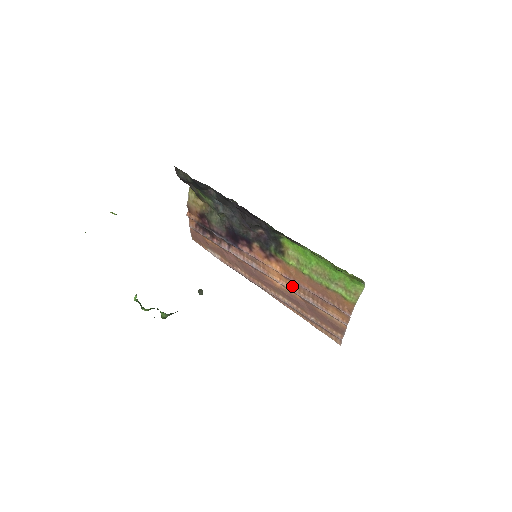
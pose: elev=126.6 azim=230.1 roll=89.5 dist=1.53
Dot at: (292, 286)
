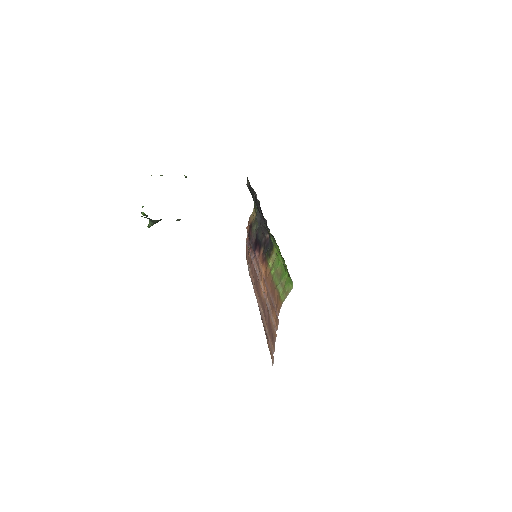
Dot at: (266, 292)
